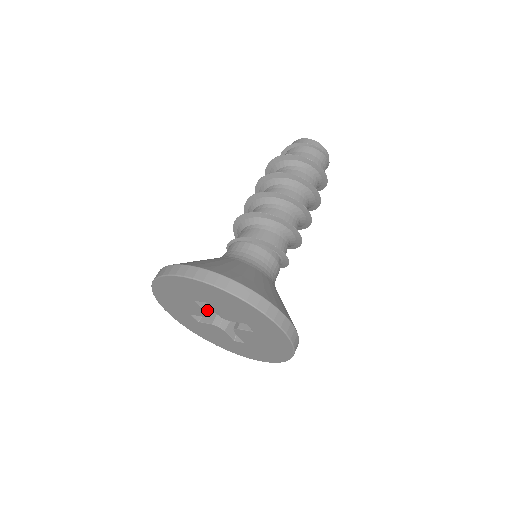
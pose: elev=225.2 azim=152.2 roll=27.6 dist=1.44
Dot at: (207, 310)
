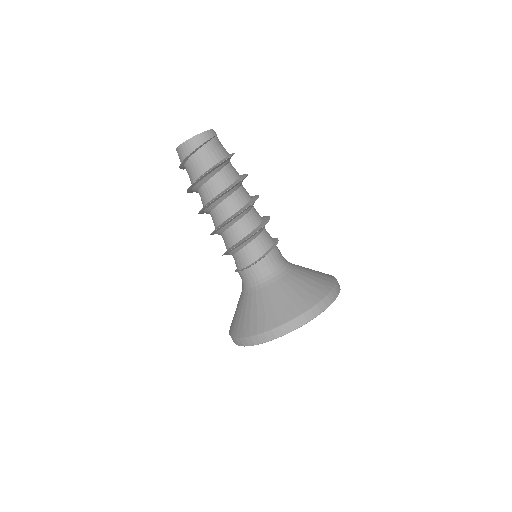
Dot at: occluded
